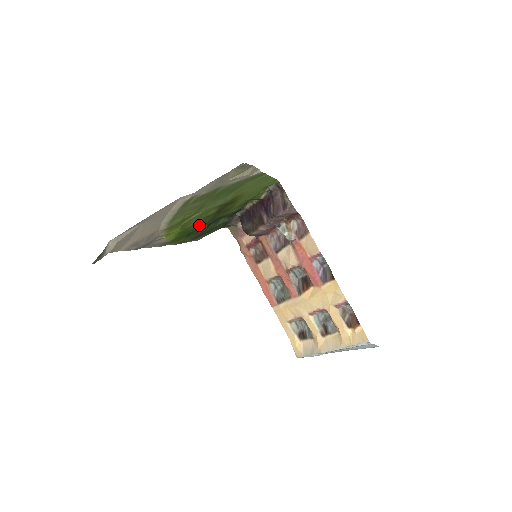
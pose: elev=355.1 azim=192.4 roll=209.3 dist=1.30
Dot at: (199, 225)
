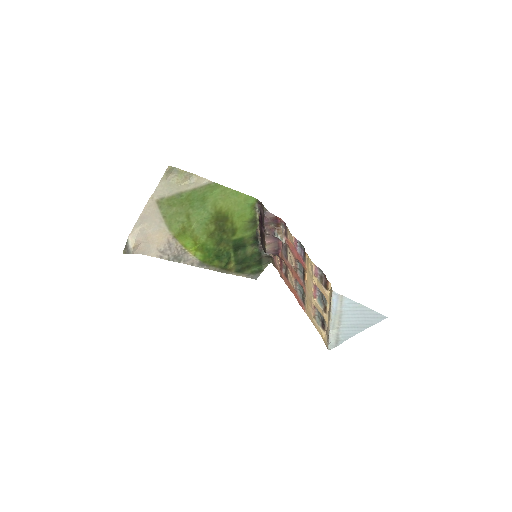
Dot at: (218, 245)
